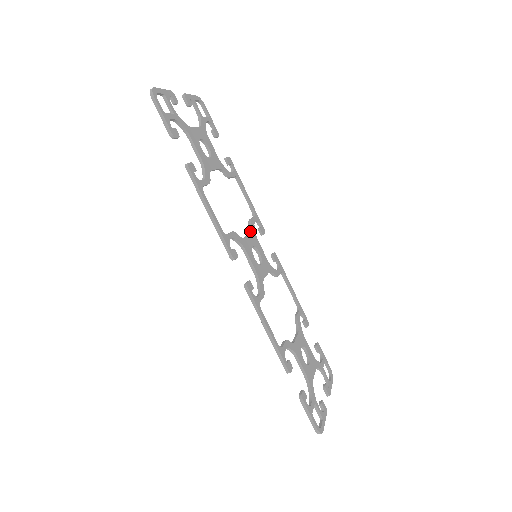
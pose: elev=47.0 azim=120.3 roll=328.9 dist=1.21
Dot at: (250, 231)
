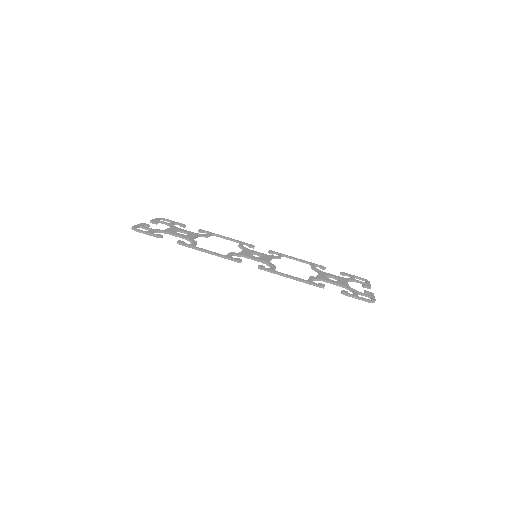
Dot at: (242, 249)
